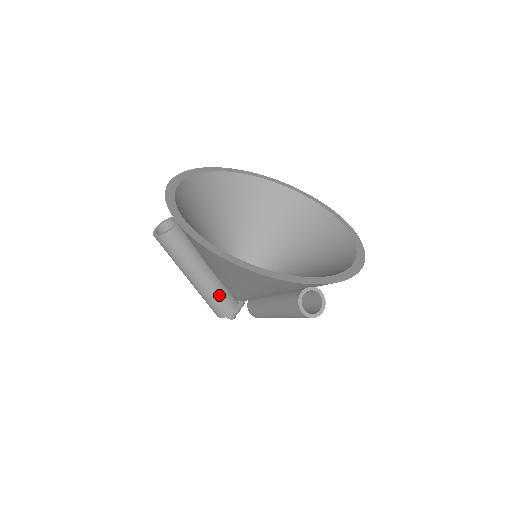
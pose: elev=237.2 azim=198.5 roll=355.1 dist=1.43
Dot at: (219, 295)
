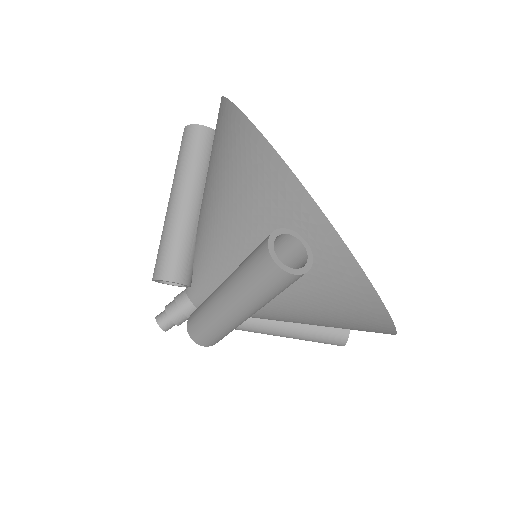
Dot at: (181, 242)
